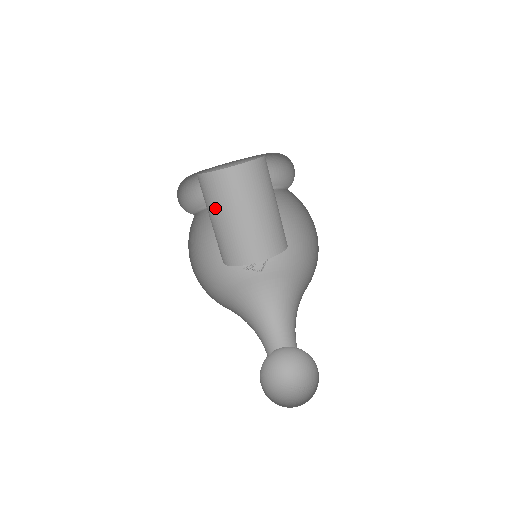
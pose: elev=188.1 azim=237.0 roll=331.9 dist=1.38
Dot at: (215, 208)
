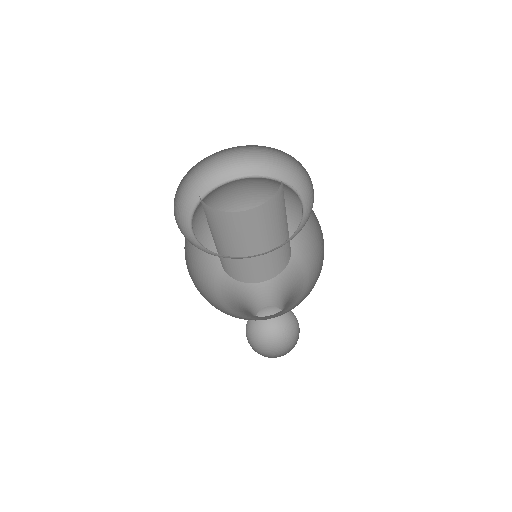
Dot at: occluded
